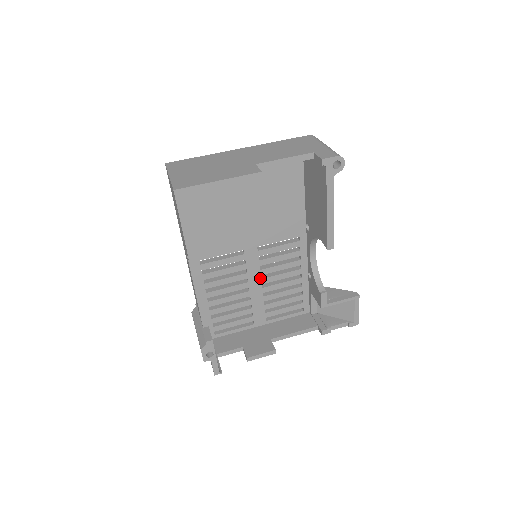
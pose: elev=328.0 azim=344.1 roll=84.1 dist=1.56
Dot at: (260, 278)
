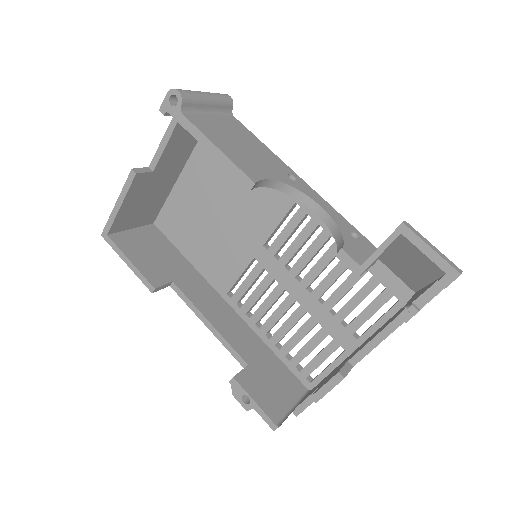
Dot at: (298, 282)
